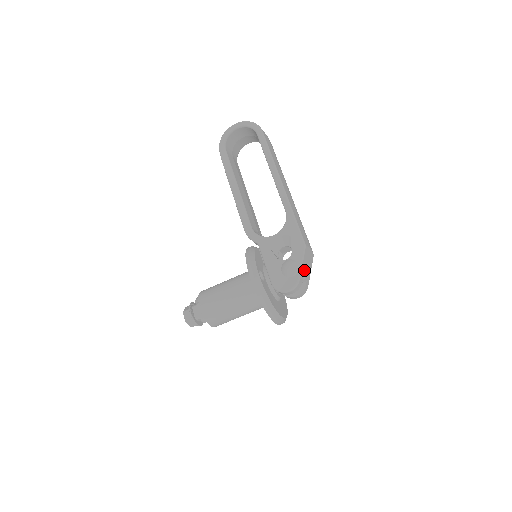
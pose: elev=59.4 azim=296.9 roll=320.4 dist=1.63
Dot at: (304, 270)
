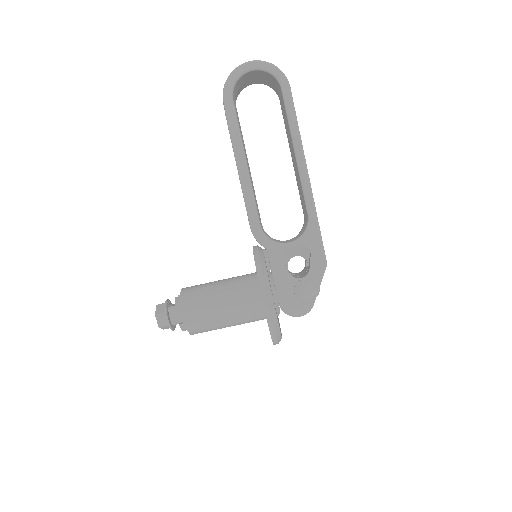
Dot at: occluded
